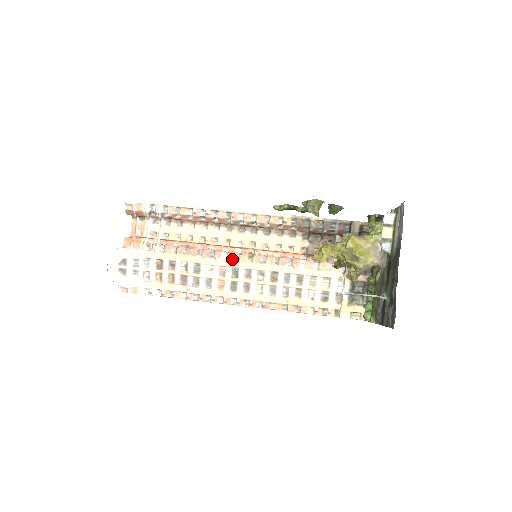
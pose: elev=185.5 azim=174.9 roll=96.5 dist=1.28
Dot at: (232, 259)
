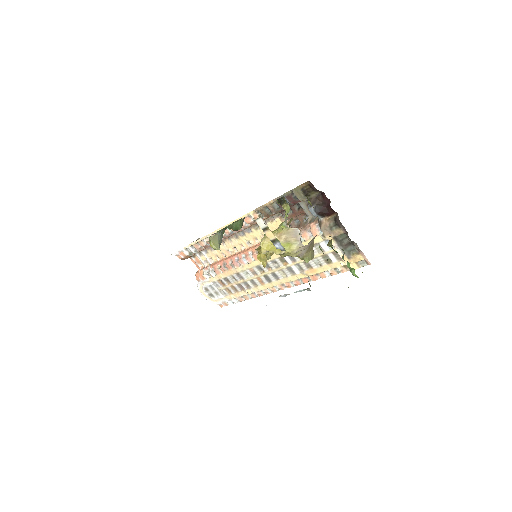
Dot at: (250, 261)
